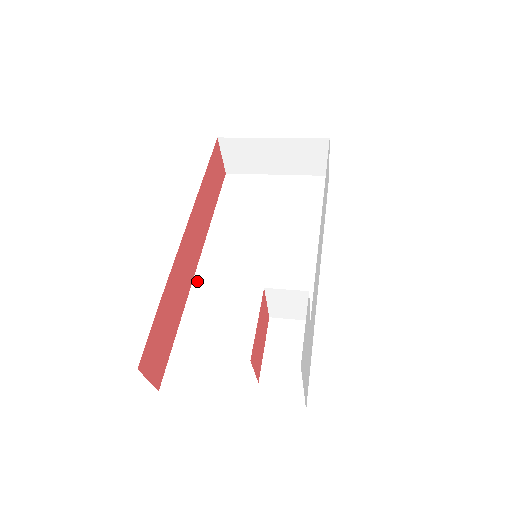
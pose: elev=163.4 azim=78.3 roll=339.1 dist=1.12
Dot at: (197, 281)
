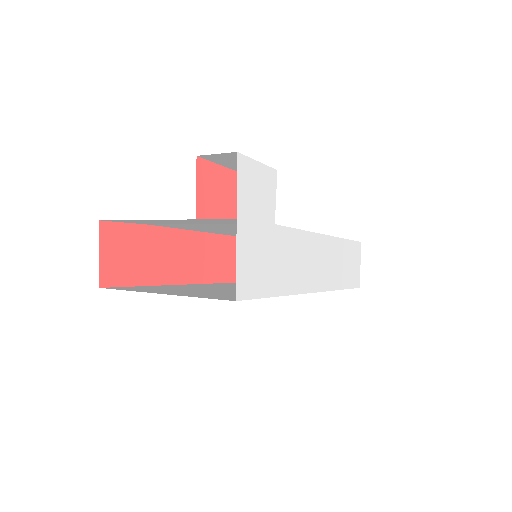
Dot at: (195, 284)
